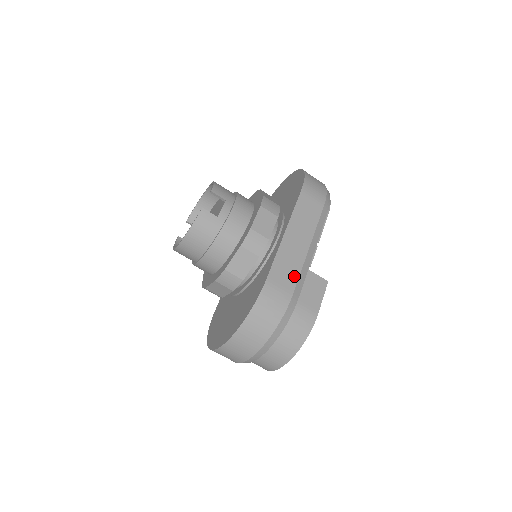
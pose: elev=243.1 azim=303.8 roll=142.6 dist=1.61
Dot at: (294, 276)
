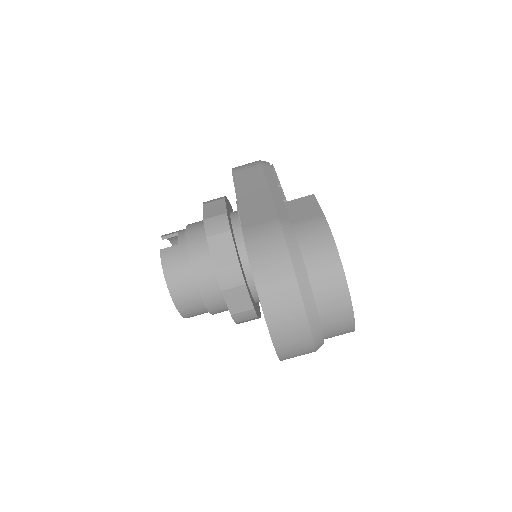
Dot at: (269, 210)
